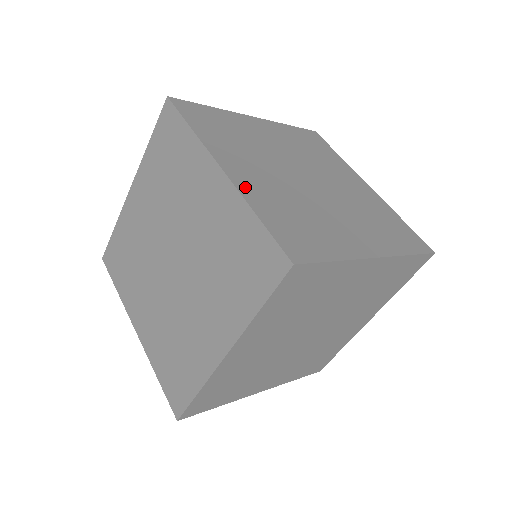
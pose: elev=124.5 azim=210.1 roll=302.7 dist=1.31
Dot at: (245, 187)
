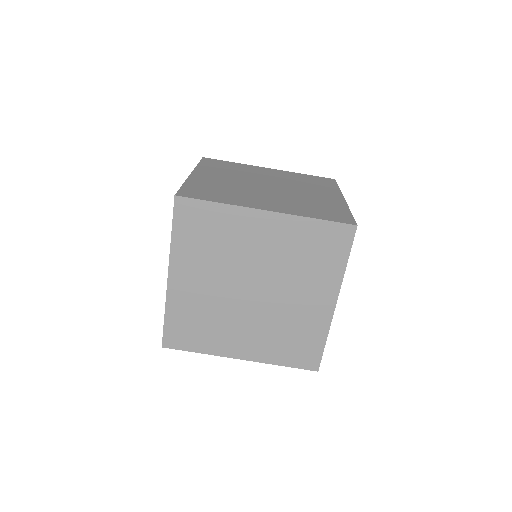
Dot at: (258, 356)
